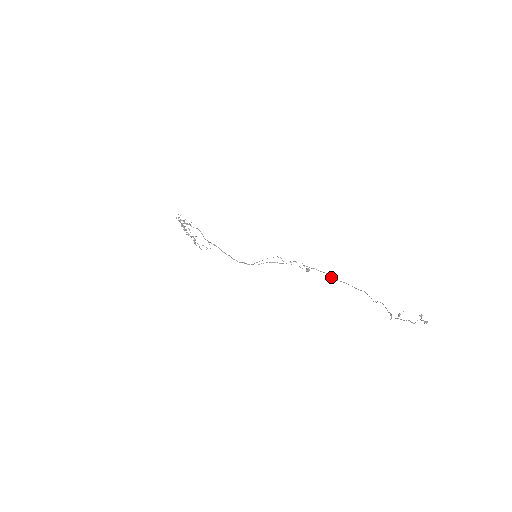
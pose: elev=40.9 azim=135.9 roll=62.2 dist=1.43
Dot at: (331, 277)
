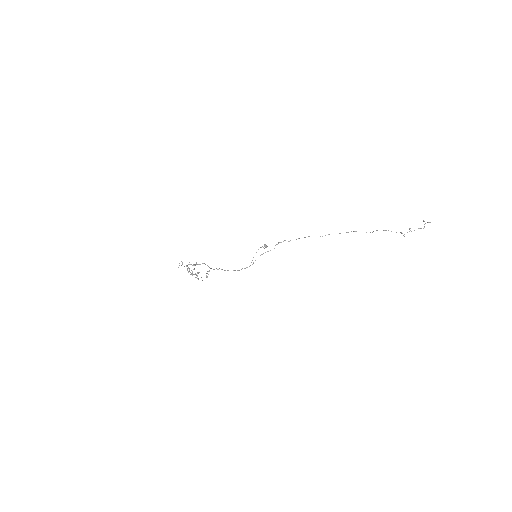
Dot at: occluded
